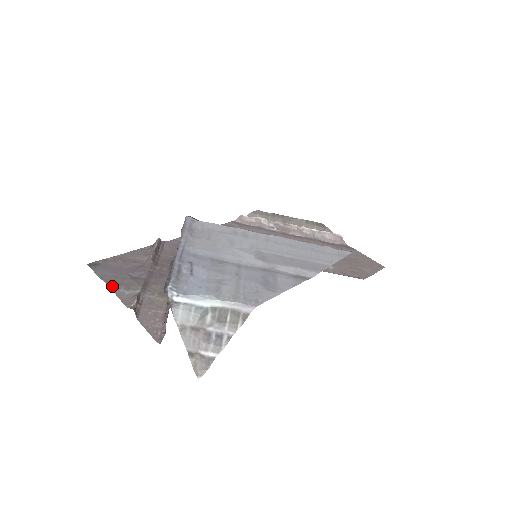
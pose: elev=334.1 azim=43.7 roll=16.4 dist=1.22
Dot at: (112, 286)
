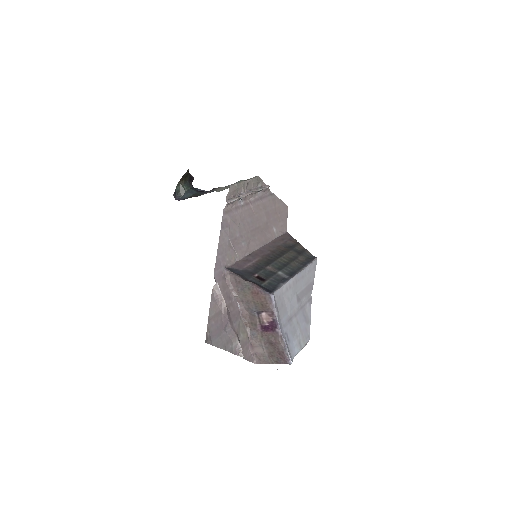
Dot at: (226, 348)
